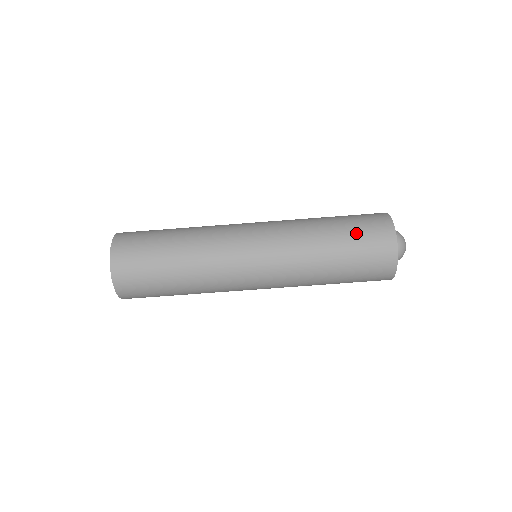
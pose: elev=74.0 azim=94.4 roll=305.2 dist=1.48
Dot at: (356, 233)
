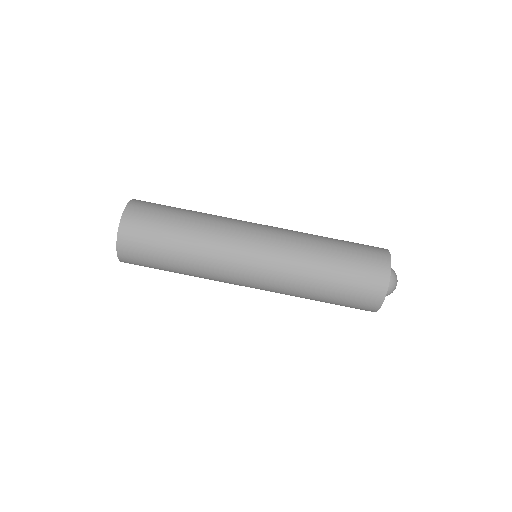
Dot at: (354, 245)
